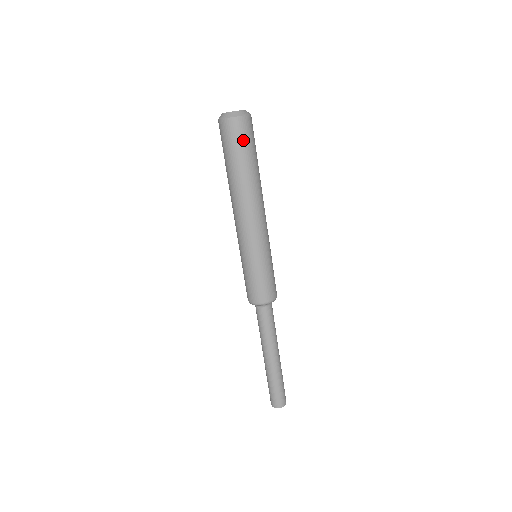
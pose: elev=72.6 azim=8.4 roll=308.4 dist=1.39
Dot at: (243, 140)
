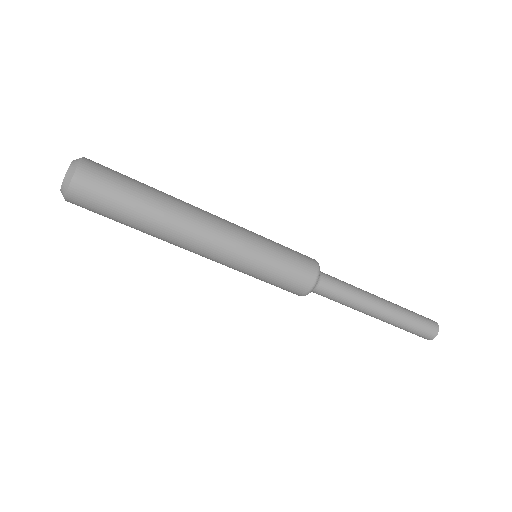
Dot at: (99, 206)
